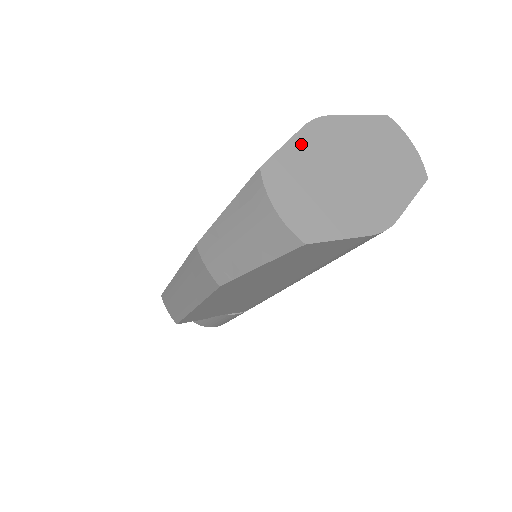
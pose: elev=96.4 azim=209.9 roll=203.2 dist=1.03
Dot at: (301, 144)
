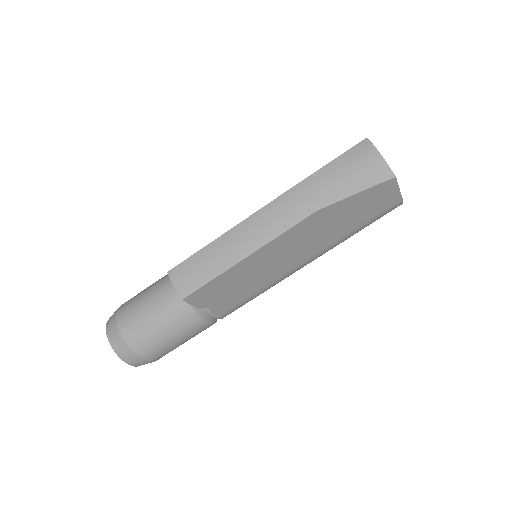
Dot at: occluded
